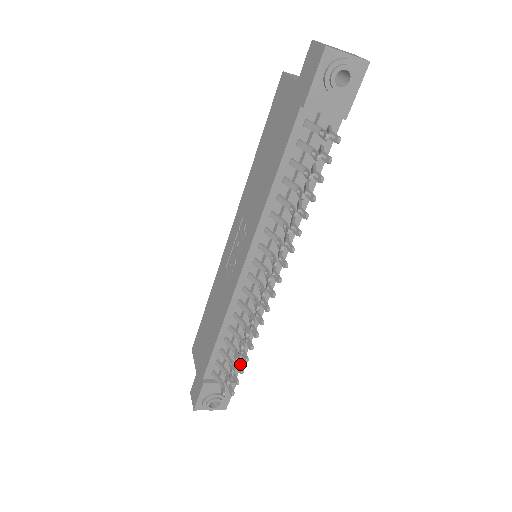
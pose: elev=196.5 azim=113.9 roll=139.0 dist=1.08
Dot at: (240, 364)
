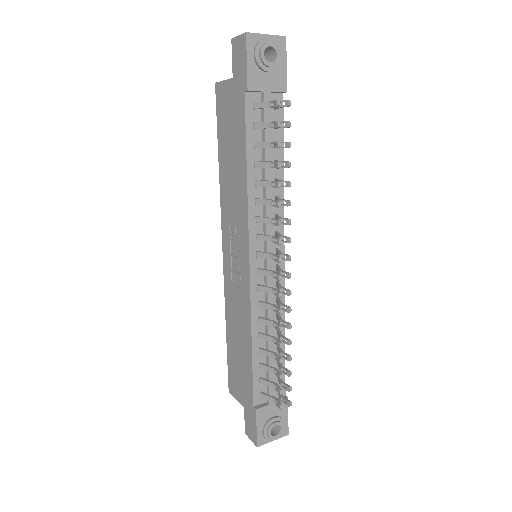
Dot at: (284, 368)
